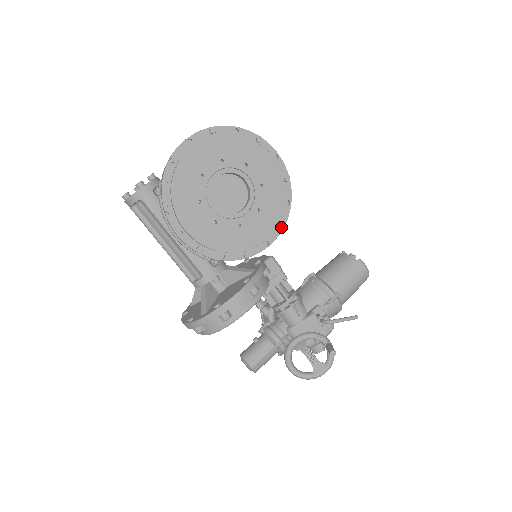
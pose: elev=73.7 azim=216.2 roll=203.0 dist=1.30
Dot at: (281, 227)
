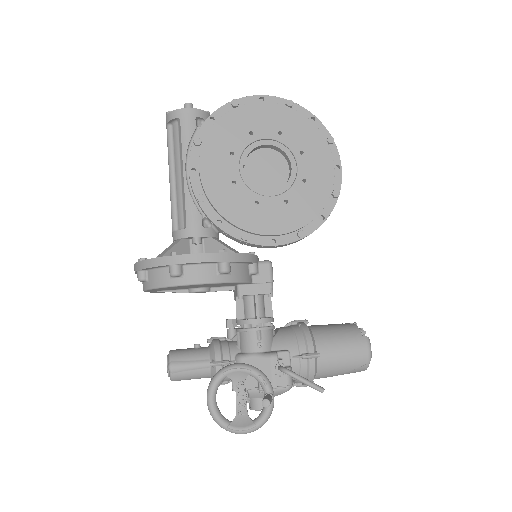
Dot at: (299, 235)
